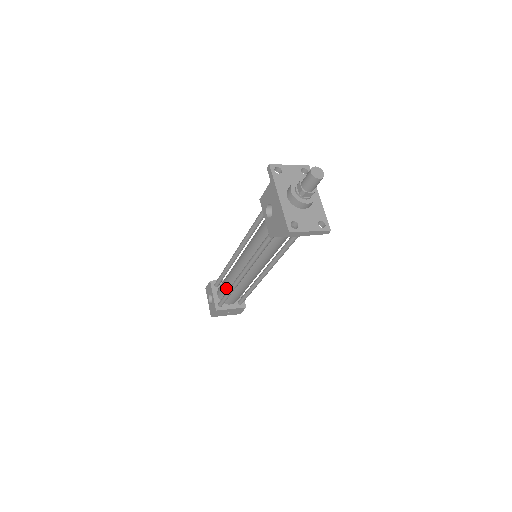
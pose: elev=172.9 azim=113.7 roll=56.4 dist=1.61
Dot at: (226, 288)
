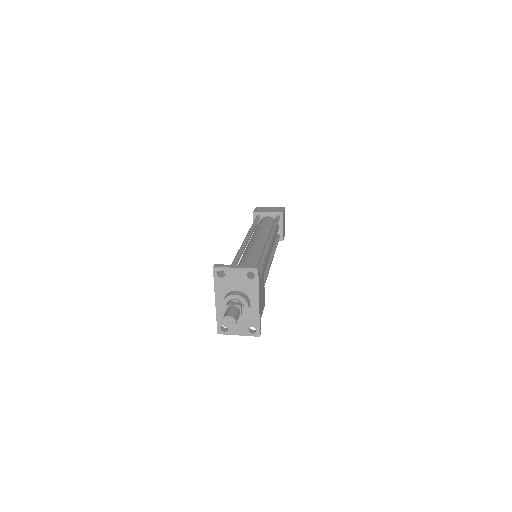
Dot at: occluded
